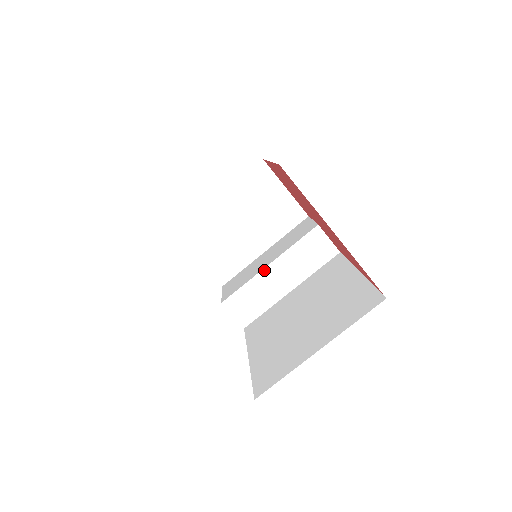
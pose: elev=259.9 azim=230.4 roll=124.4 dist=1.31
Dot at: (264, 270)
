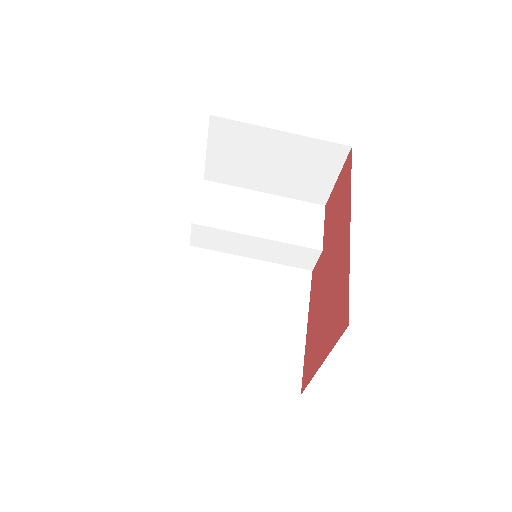
Dot at: (250, 236)
